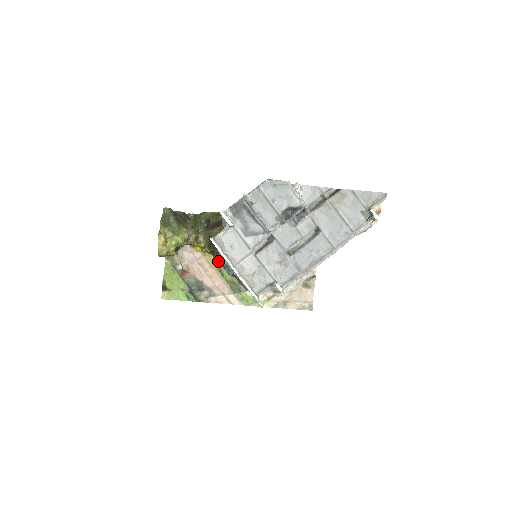
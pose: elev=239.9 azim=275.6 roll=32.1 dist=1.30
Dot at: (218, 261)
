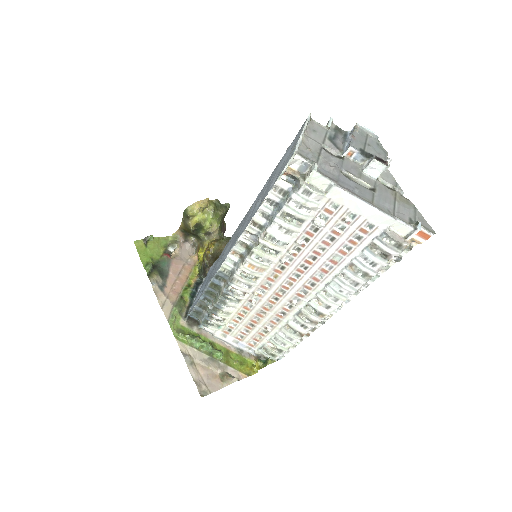
Dot at: (196, 281)
